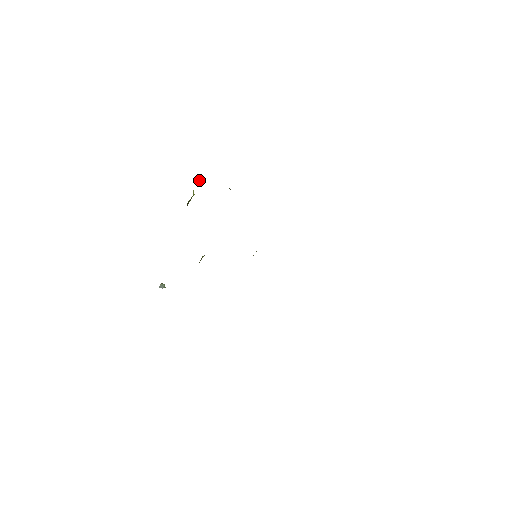
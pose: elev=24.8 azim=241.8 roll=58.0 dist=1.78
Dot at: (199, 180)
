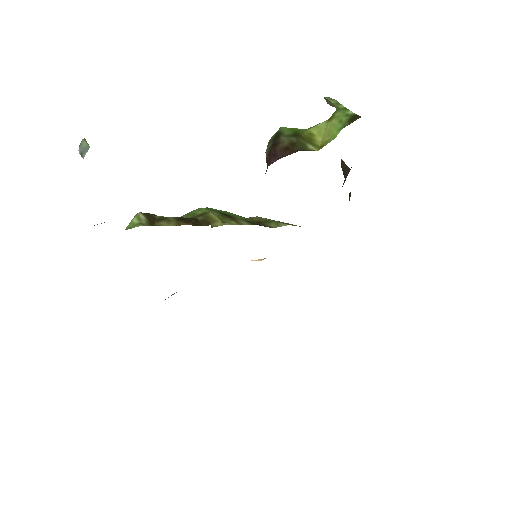
Dot at: occluded
